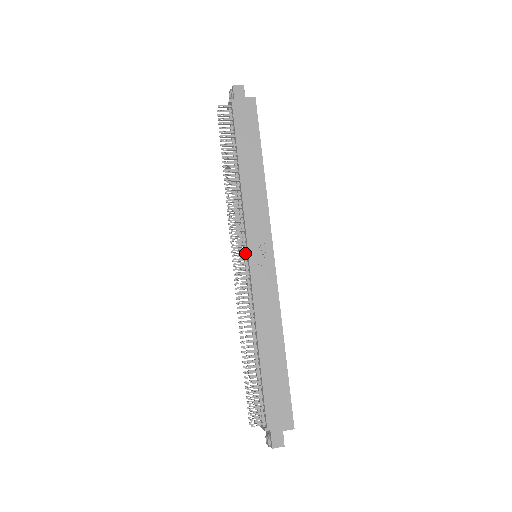
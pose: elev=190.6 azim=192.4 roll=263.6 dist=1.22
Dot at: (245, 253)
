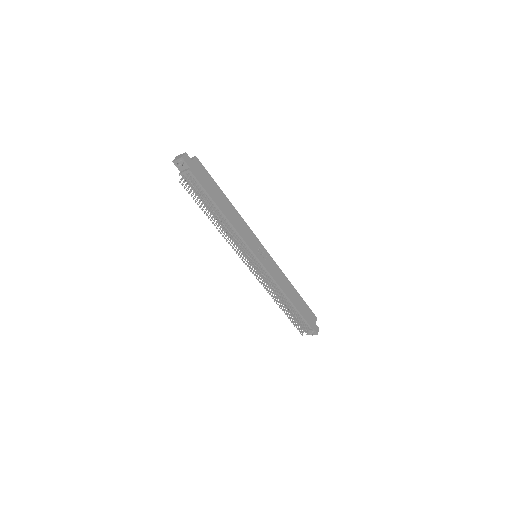
Dot at: (255, 260)
